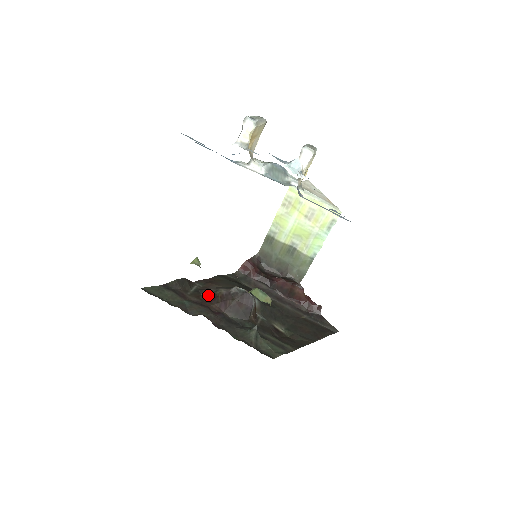
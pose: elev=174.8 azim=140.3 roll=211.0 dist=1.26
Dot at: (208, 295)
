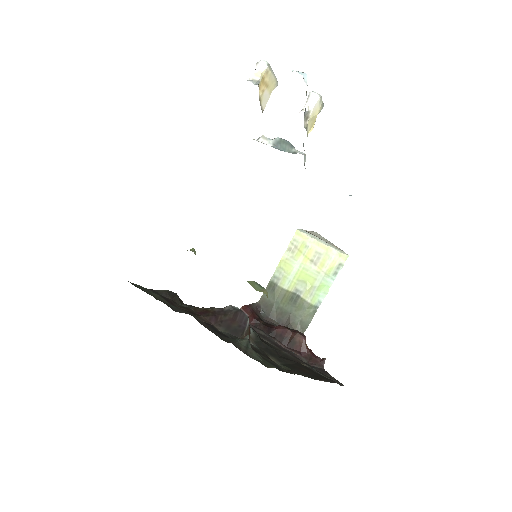
Dot at: (198, 310)
